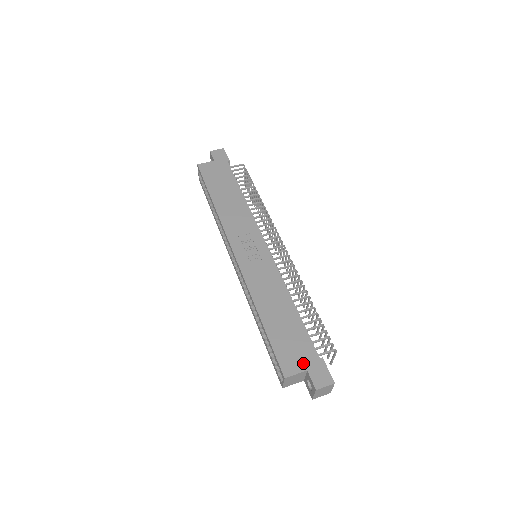
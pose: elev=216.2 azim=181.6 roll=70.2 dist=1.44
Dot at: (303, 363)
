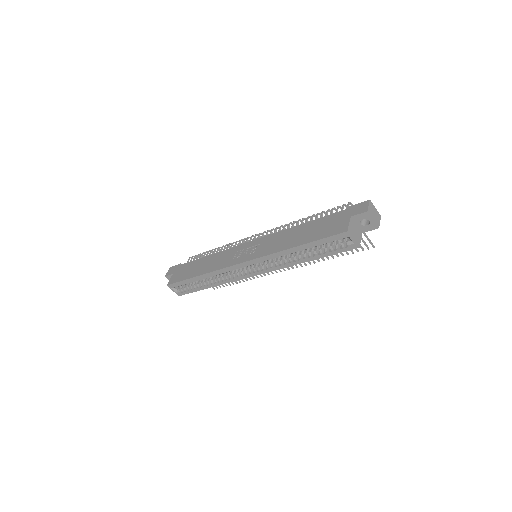
Dot at: (344, 219)
